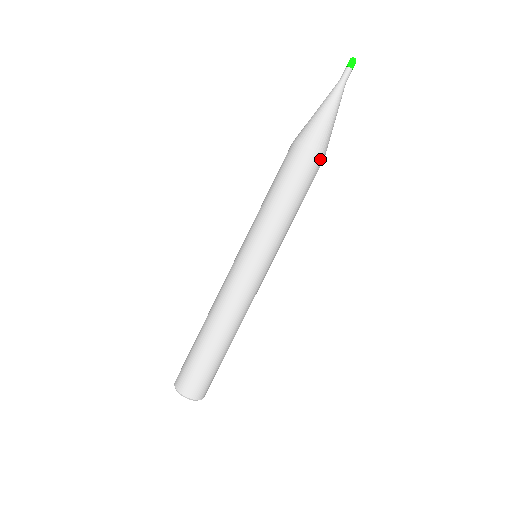
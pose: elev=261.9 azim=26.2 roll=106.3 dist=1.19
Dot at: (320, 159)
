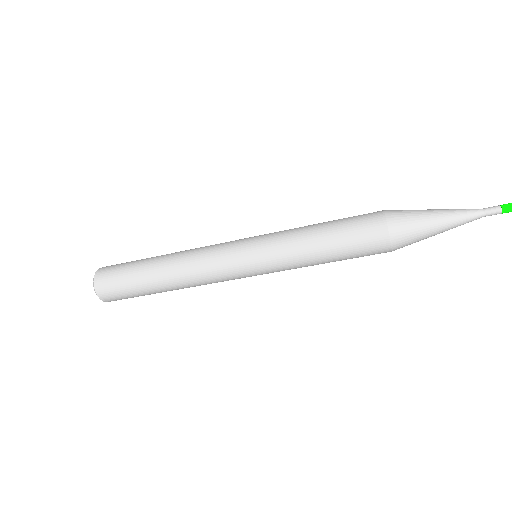
Dot at: occluded
